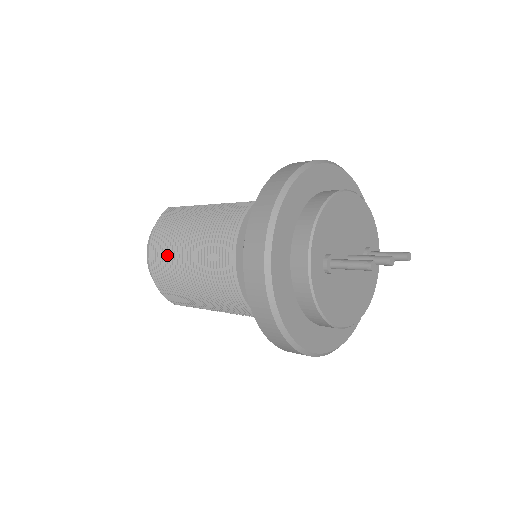
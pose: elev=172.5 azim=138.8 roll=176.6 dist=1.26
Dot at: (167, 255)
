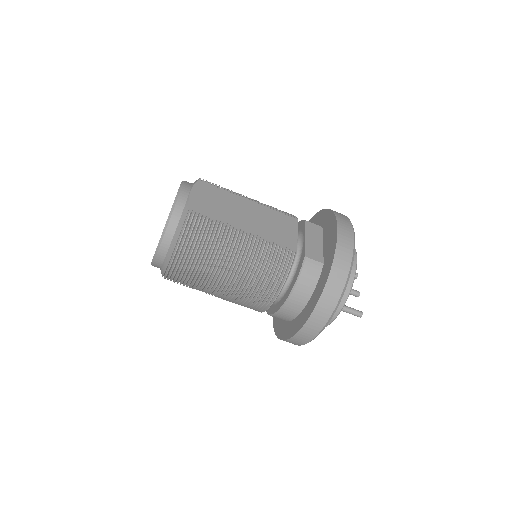
Dot at: (200, 272)
